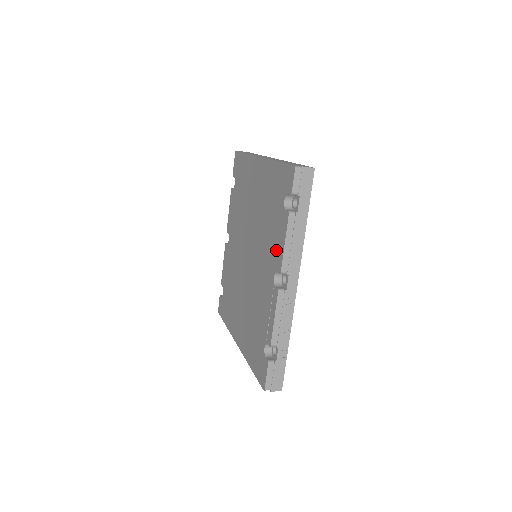
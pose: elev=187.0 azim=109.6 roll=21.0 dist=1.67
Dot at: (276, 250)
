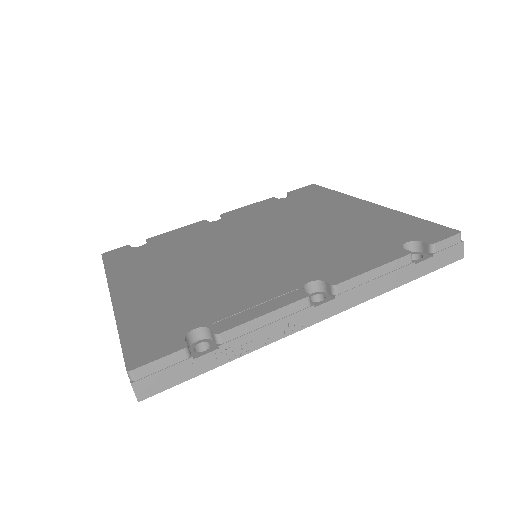
Dot at: (343, 265)
